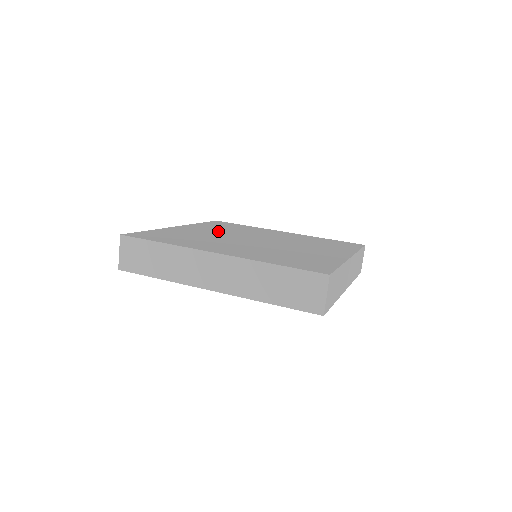
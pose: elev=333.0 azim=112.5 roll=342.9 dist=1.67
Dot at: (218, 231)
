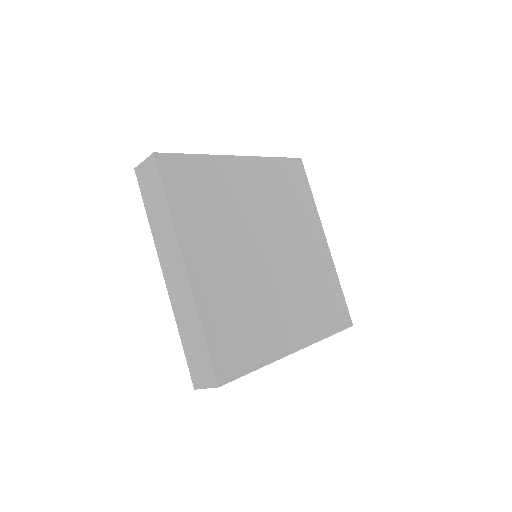
Dot at: (262, 198)
